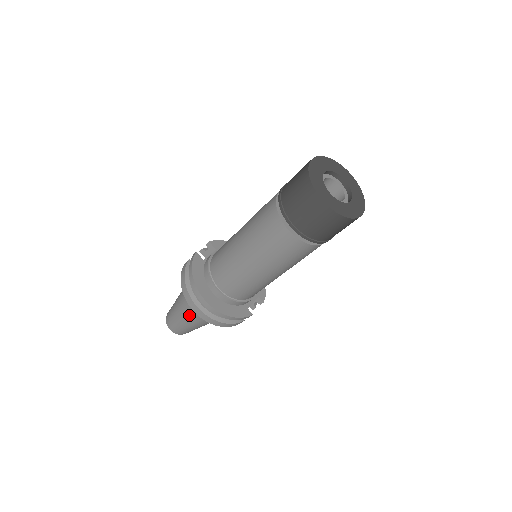
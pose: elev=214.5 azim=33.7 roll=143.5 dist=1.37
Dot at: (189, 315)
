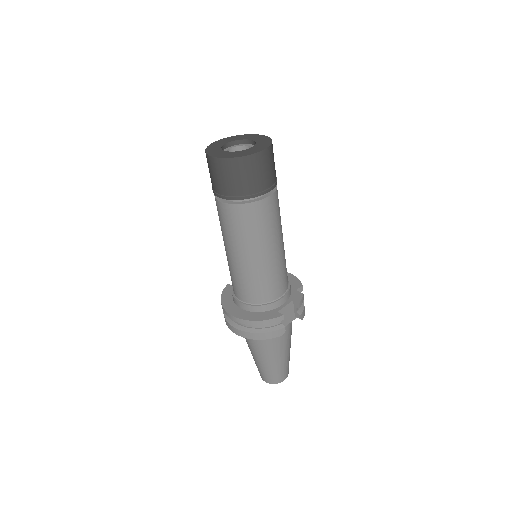
Dot at: (252, 349)
